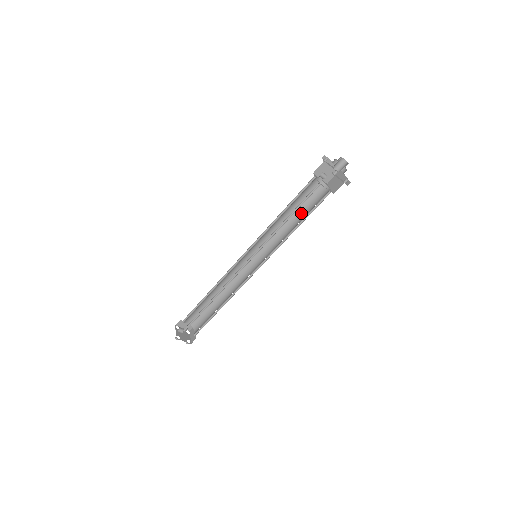
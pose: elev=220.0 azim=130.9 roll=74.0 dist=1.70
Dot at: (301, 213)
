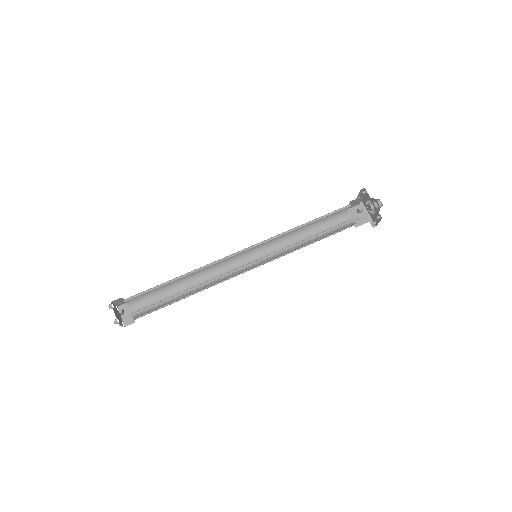
Dot at: (315, 228)
